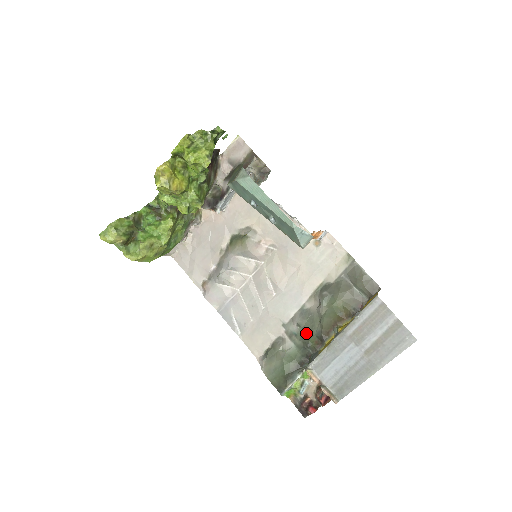
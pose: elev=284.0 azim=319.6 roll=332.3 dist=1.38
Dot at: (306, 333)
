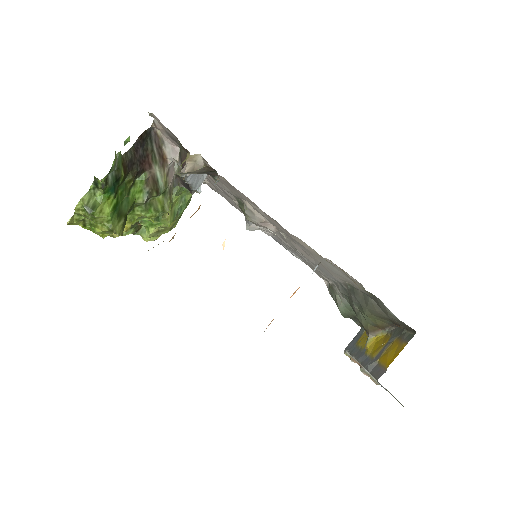
Dot at: (351, 306)
